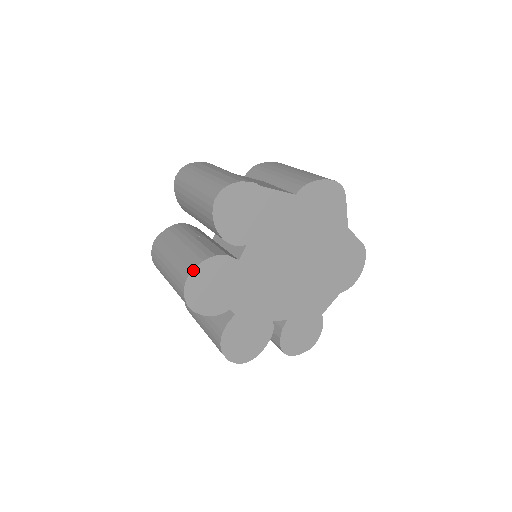
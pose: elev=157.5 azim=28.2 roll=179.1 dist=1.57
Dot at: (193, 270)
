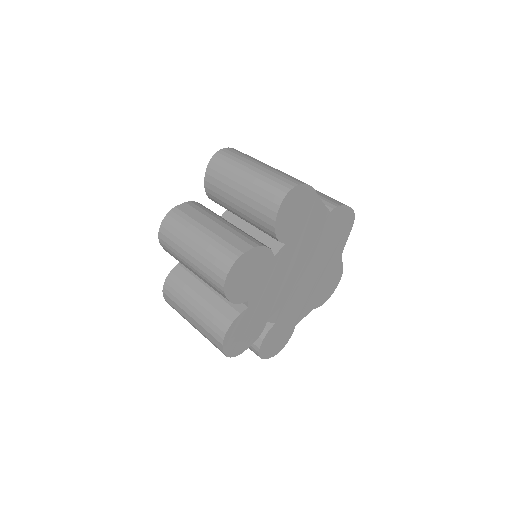
Dot at: (244, 253)
